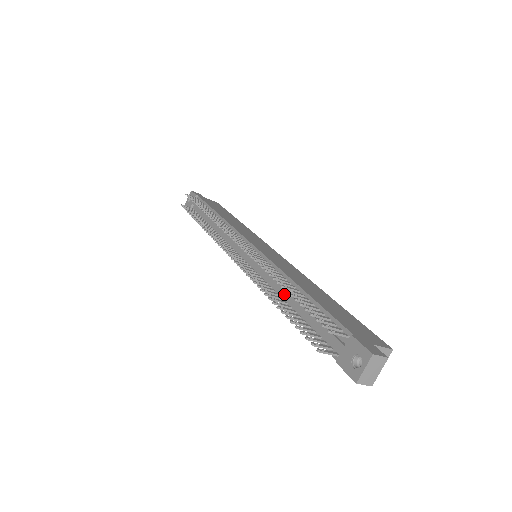
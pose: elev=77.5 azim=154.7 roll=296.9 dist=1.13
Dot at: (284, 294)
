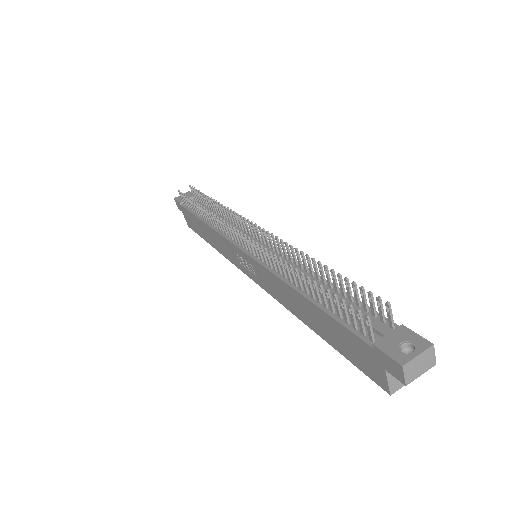
Dot at: occluded
